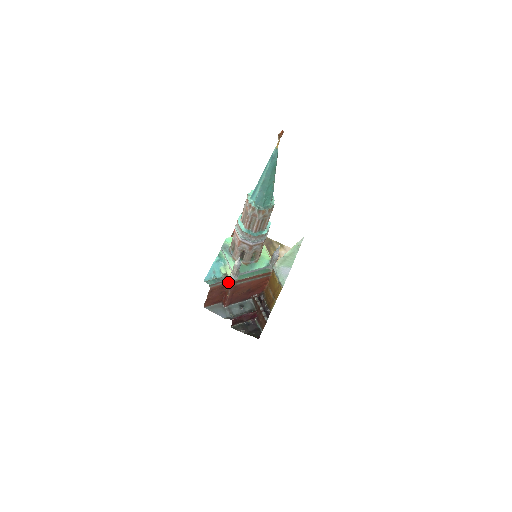
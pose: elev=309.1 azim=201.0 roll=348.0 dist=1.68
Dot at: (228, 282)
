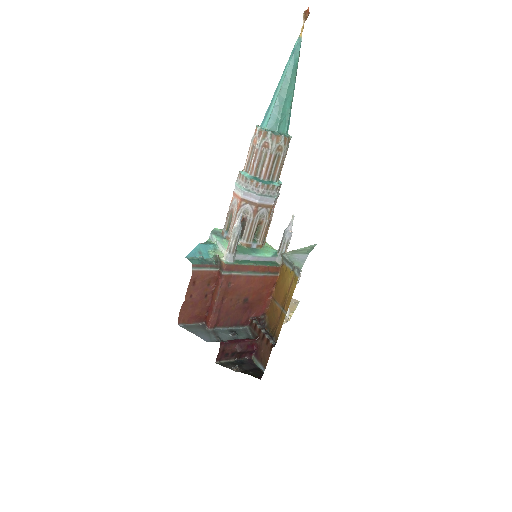
Dot at: (219, 269)
